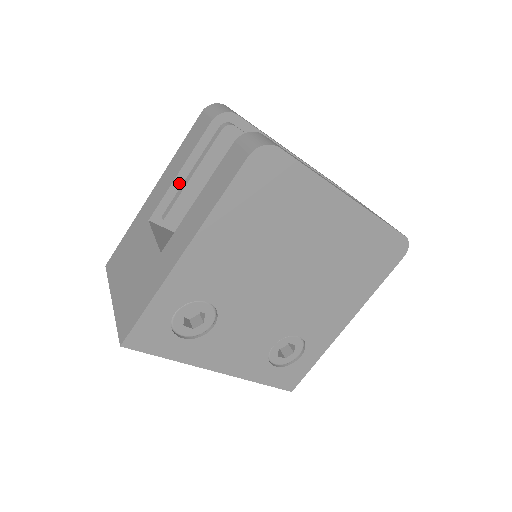
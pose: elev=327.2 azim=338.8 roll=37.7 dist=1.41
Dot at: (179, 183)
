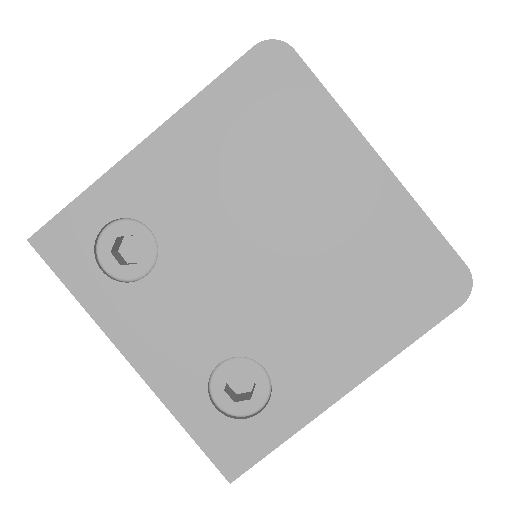
Dot at: occluded
